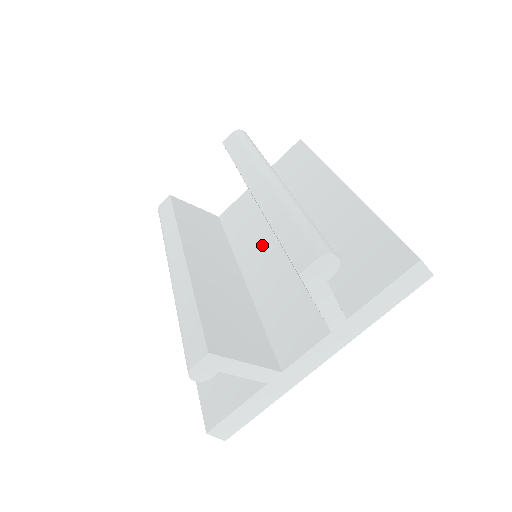
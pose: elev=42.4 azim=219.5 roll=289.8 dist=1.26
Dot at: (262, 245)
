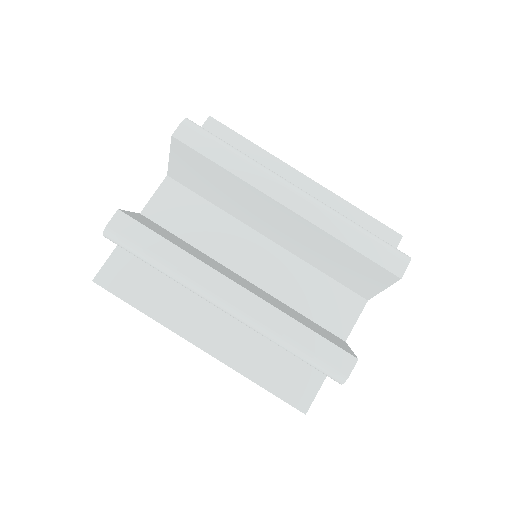
Dot at: (244, 242)
